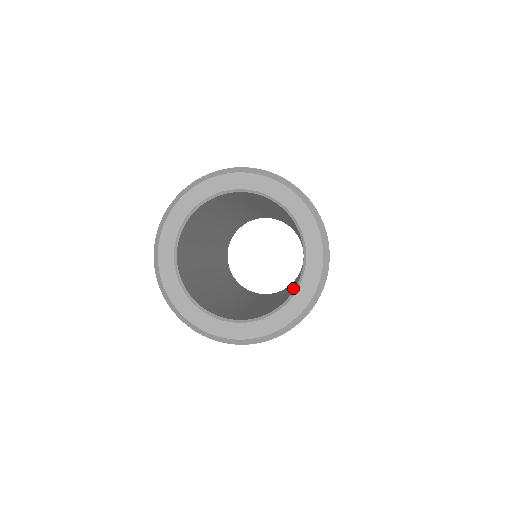
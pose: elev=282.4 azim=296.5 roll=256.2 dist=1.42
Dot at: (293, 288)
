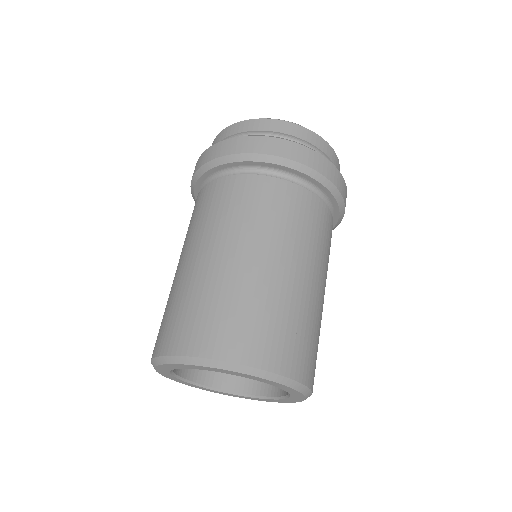
Dot at: occluded
